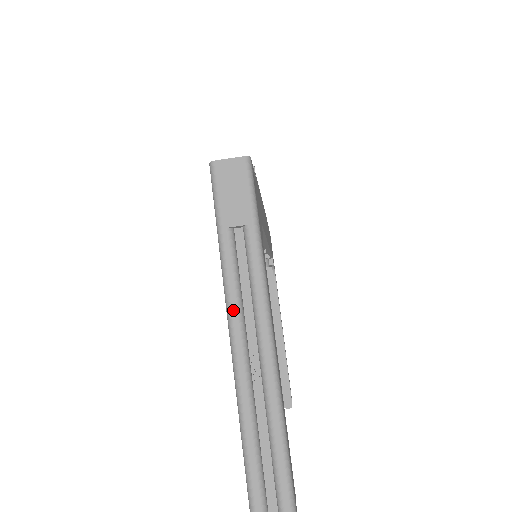
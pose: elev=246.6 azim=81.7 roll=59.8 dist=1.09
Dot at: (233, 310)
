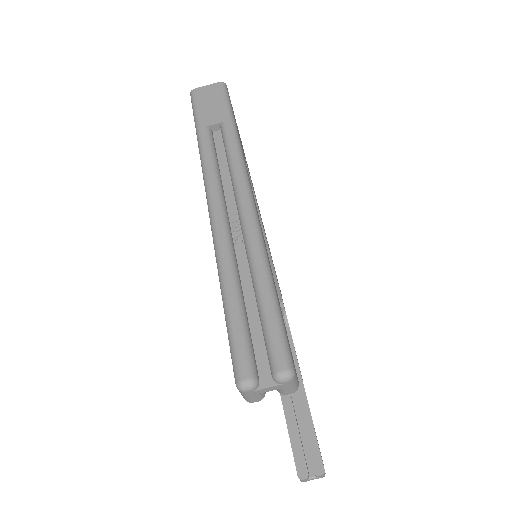
Dot at: (211, 182)
